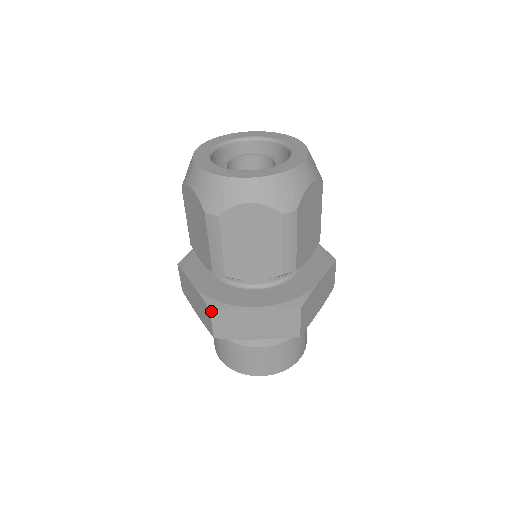
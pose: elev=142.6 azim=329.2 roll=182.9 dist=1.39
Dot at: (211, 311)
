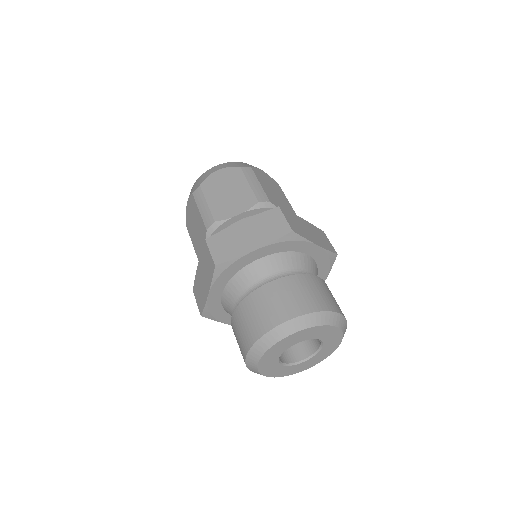
Dot at: (206, 240)
